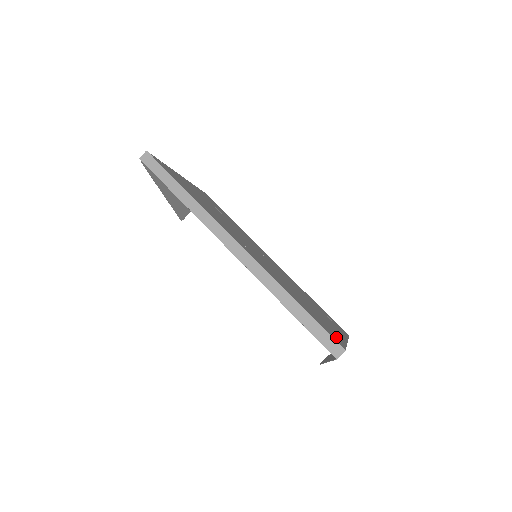
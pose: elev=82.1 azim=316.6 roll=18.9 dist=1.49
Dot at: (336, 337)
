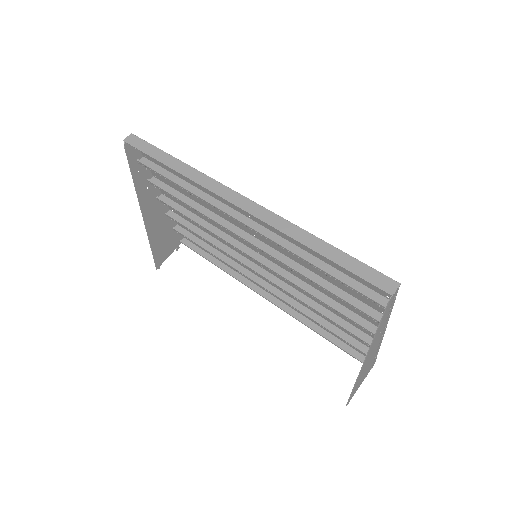
Dot at: (379, 293)
